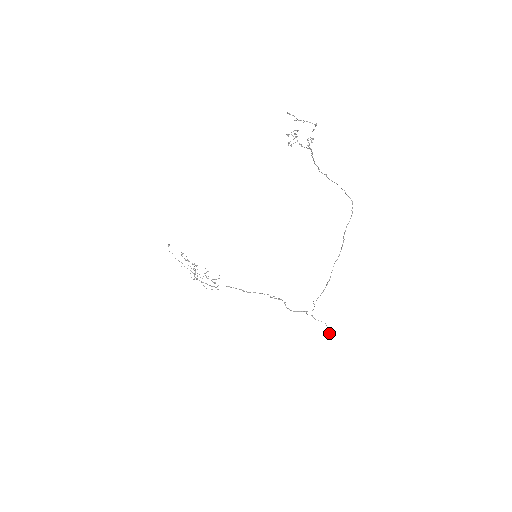
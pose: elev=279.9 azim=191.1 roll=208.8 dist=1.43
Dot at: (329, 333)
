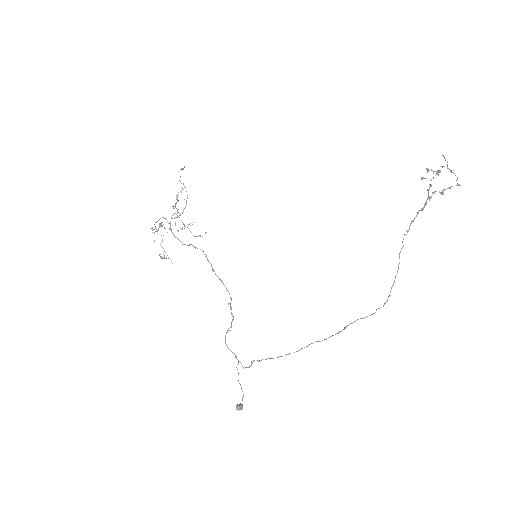
Dot at: (241, 407)
